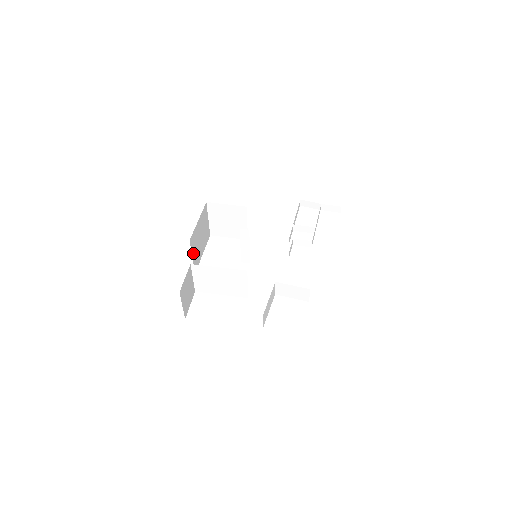
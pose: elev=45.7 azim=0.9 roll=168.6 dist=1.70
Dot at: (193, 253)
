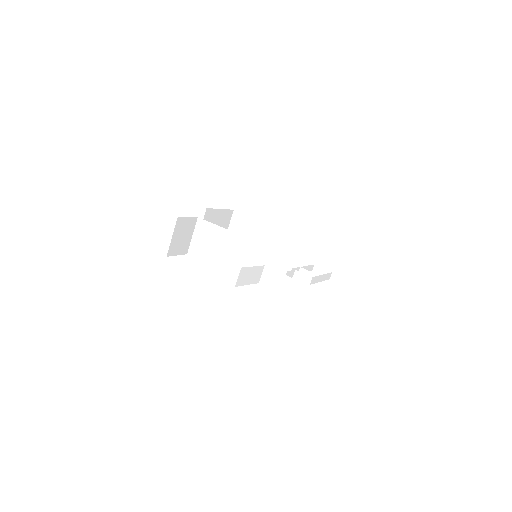
Dot at: occluded
